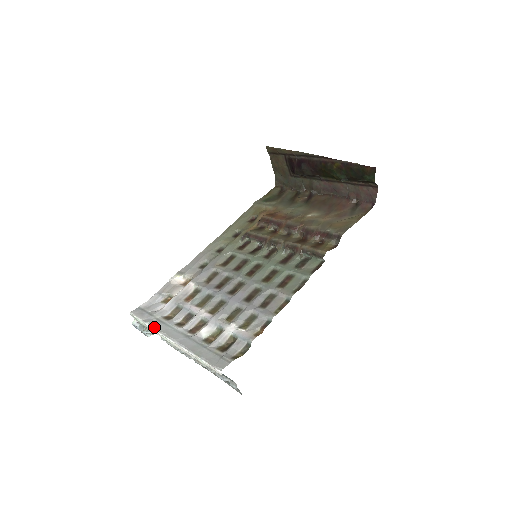
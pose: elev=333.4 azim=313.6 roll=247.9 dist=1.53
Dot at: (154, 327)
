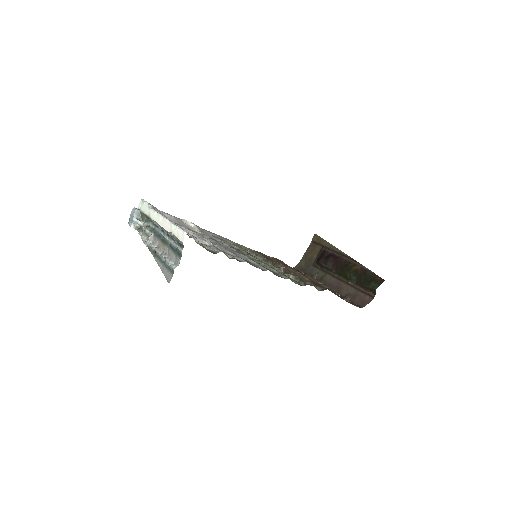
Dot at: occluded
